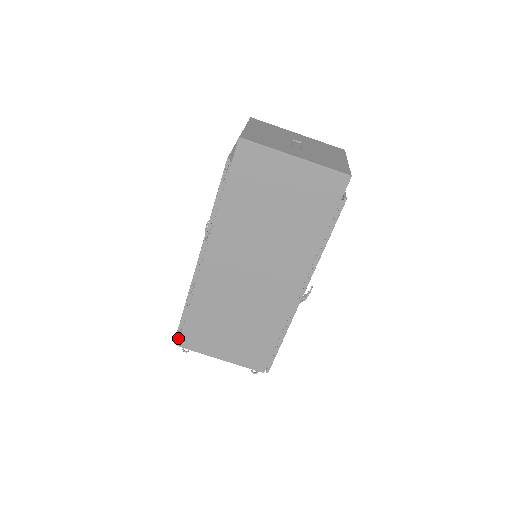
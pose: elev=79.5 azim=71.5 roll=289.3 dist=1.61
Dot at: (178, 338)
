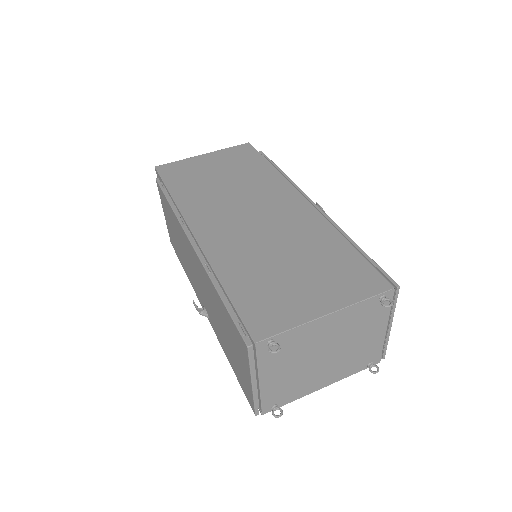
Dot at: (247, 341)
